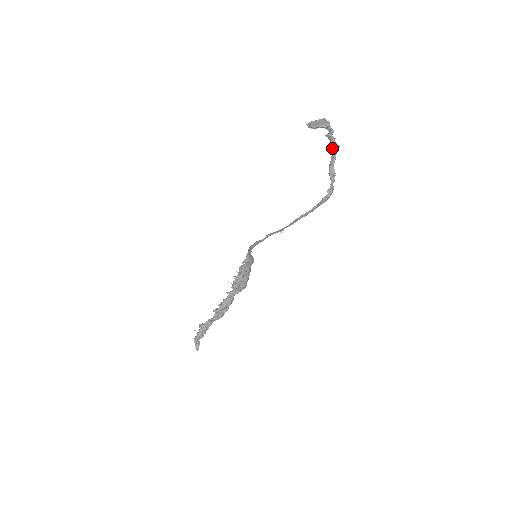
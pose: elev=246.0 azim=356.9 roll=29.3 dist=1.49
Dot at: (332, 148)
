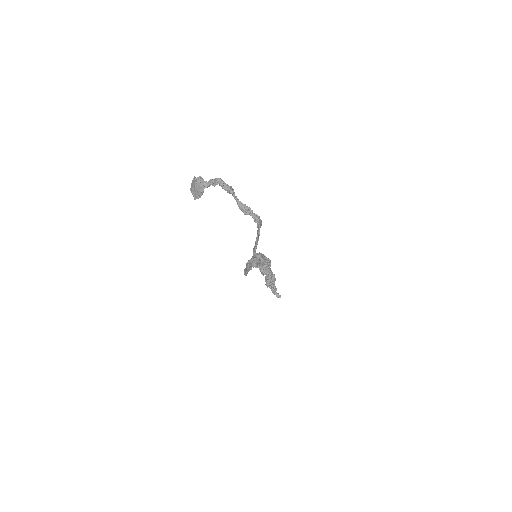
Dot at: occluded
